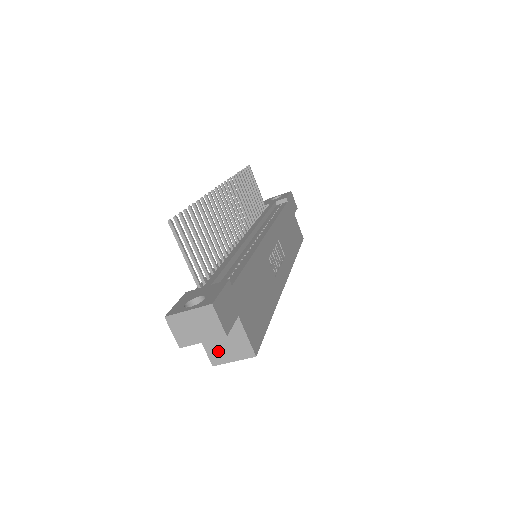
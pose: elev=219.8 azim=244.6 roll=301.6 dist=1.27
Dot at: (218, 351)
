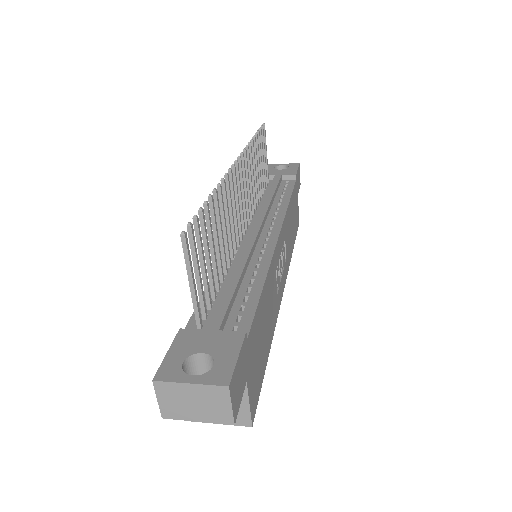
Dot at: occluded
